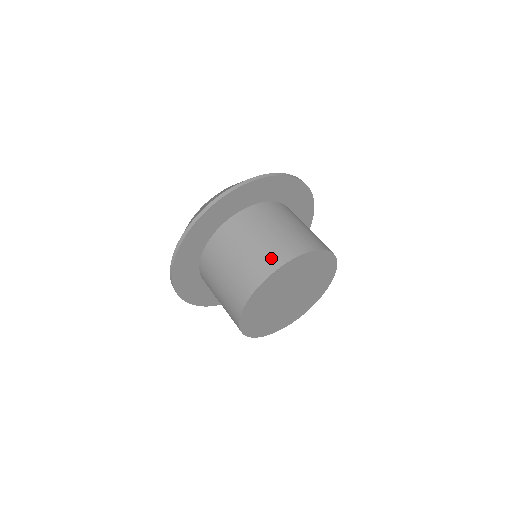
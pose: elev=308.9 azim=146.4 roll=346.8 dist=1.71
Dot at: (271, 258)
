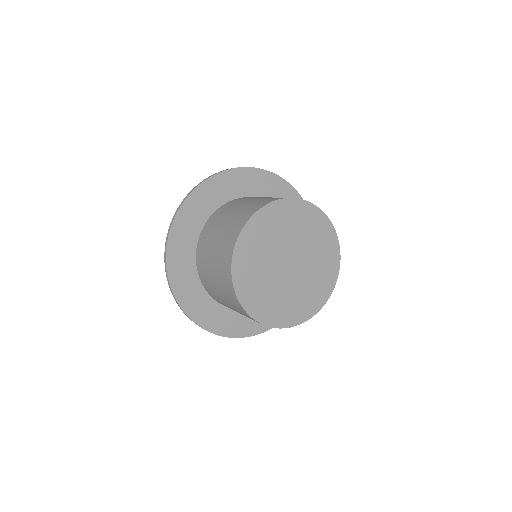
Dot at: (272, 198)
